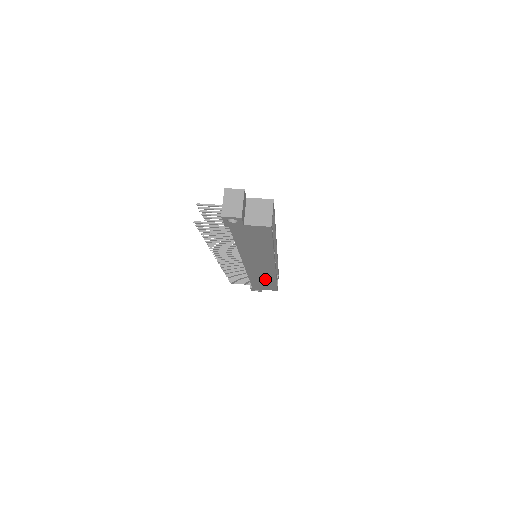
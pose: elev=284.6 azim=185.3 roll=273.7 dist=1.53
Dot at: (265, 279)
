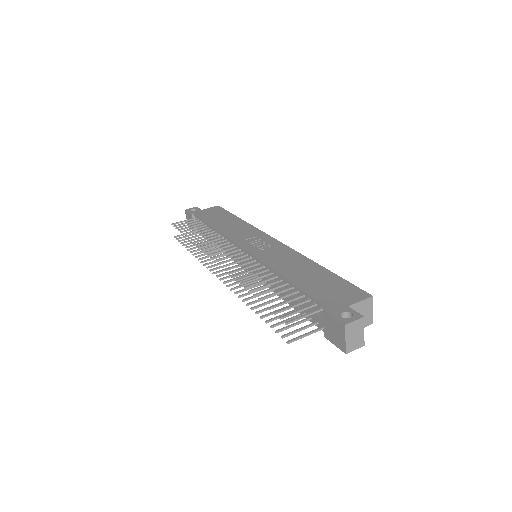
Dot at: occluded
